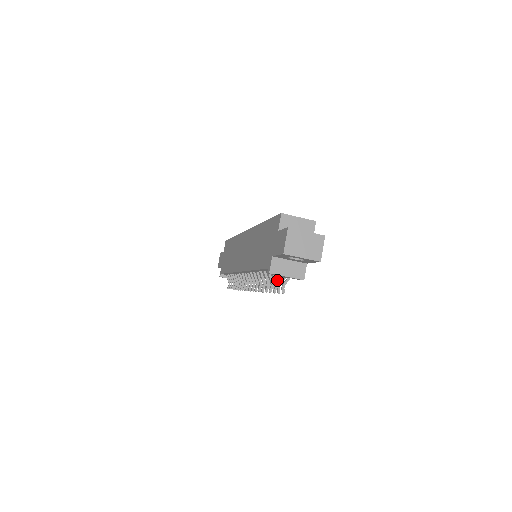
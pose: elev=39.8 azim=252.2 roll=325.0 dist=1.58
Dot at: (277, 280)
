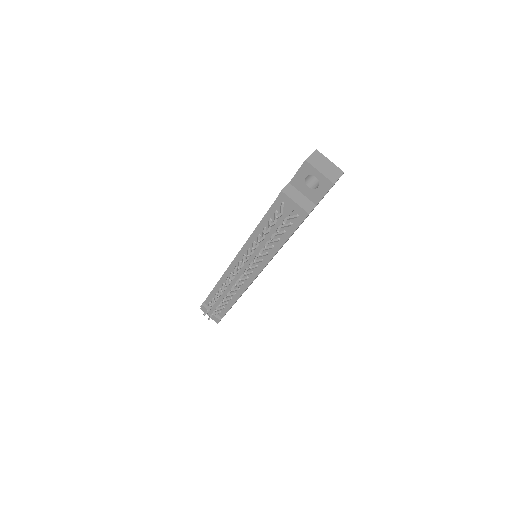
Dot at: (278, 232)
